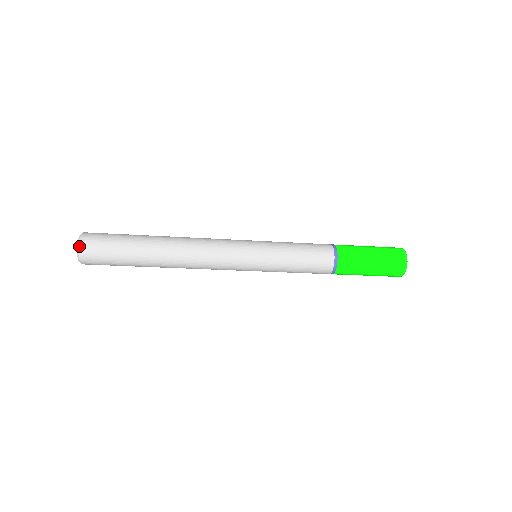
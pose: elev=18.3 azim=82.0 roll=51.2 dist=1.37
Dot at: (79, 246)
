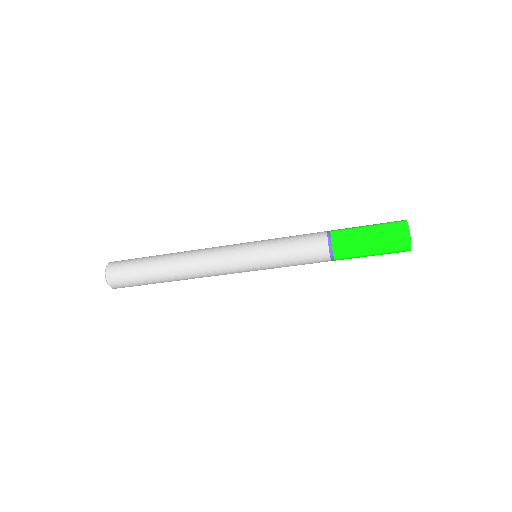
Dot at: (106, 276)
